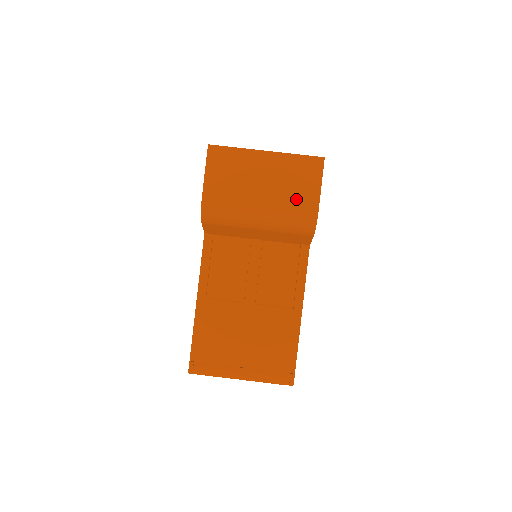
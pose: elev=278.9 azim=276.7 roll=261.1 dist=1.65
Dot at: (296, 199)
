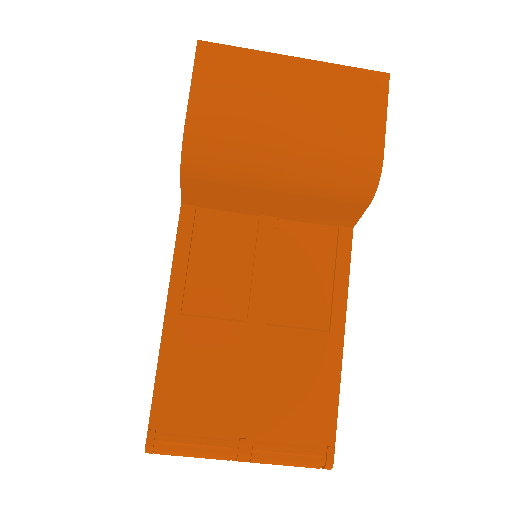
Dot at: (346, 136)
